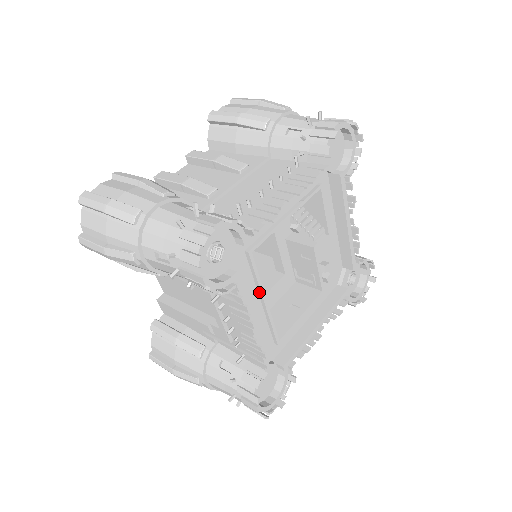
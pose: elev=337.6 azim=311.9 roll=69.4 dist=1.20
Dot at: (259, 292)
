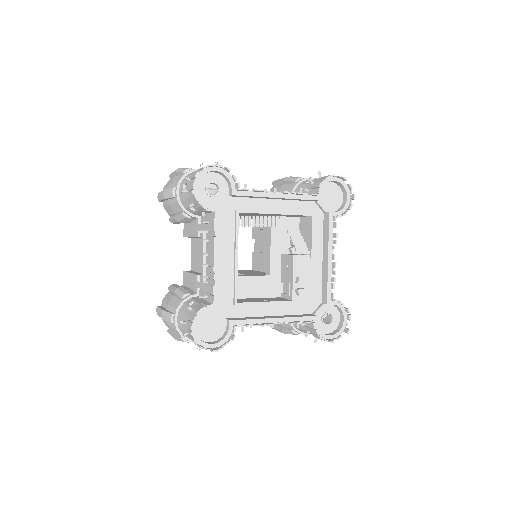
Dot at: (235, 248)
